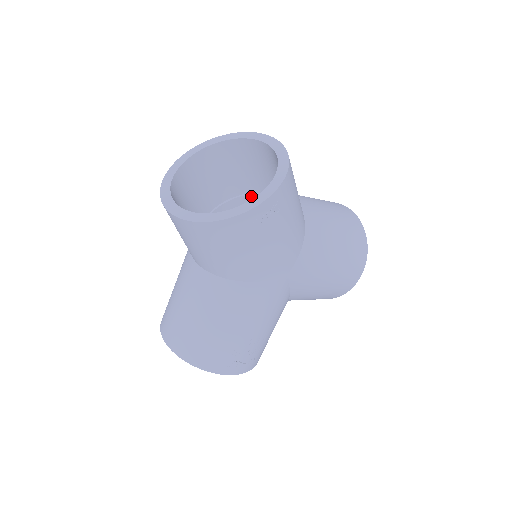
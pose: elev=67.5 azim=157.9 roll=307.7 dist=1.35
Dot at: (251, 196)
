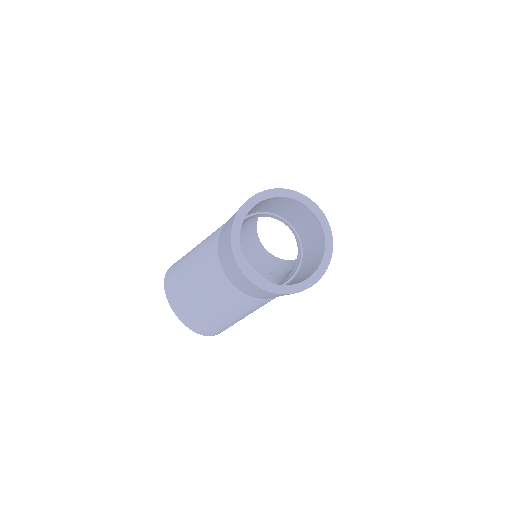
Dot at: (268, 214)
